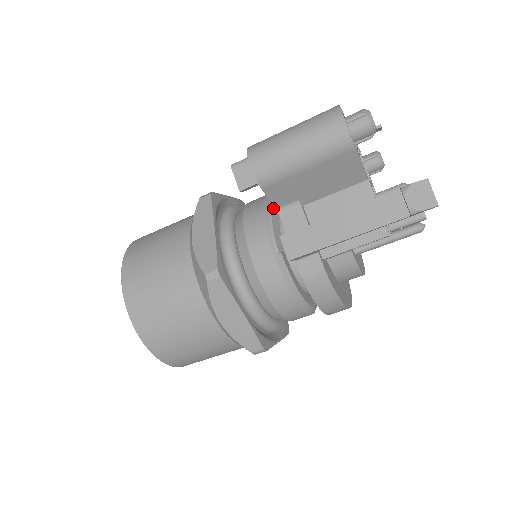
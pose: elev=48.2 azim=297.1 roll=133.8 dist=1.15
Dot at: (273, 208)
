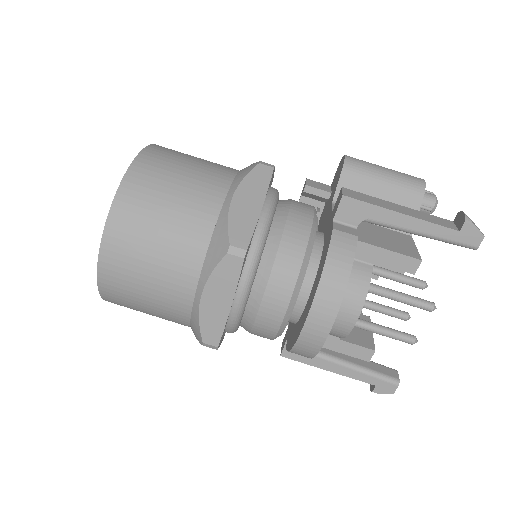
Dot at: occluded
